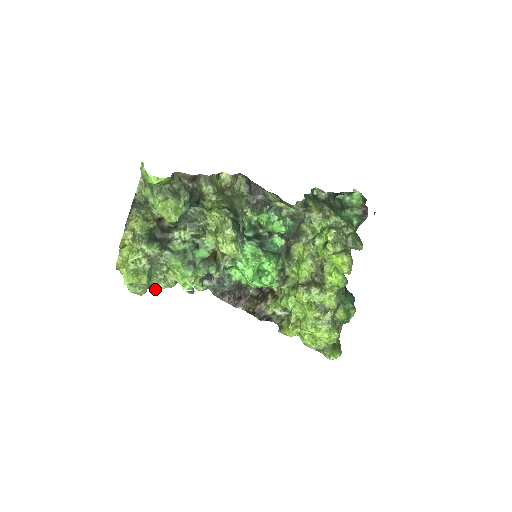
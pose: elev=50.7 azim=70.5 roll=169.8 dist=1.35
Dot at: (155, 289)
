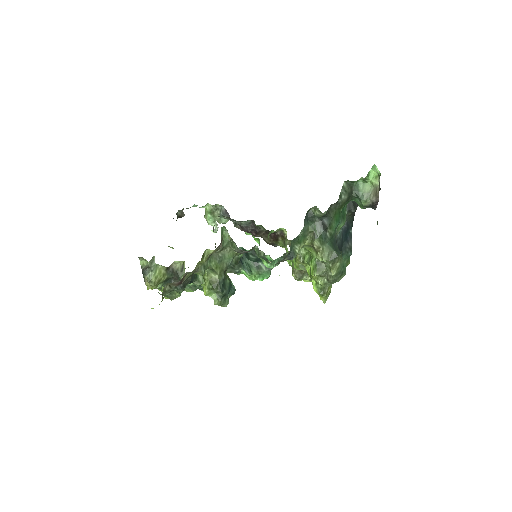
Dot at: occluded
